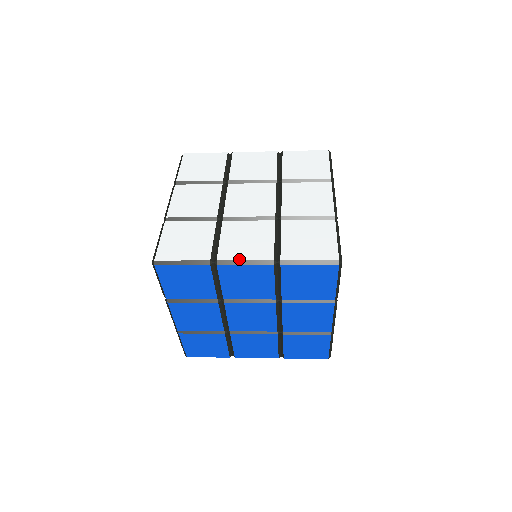
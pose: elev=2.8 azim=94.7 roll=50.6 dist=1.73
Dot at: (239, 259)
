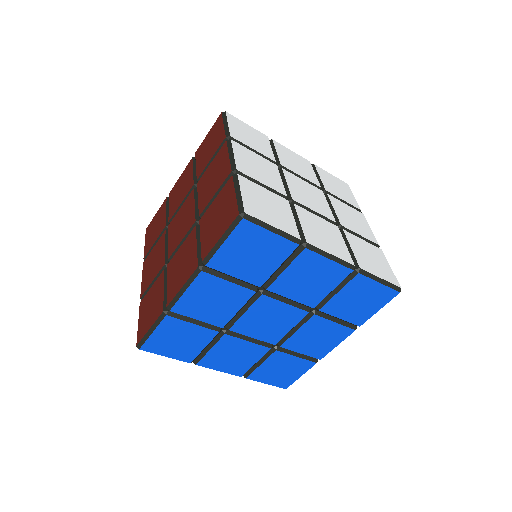
Dot at: (326, 251)
